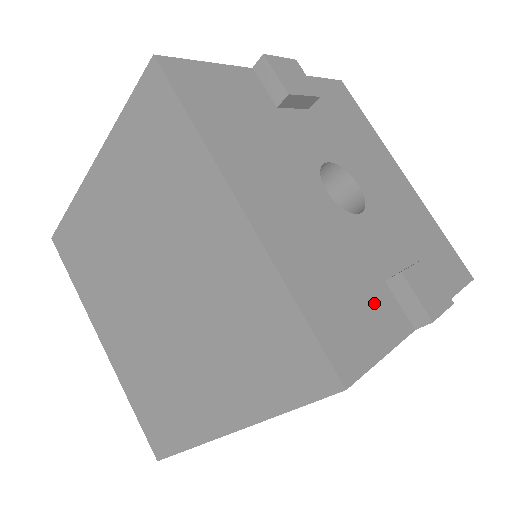
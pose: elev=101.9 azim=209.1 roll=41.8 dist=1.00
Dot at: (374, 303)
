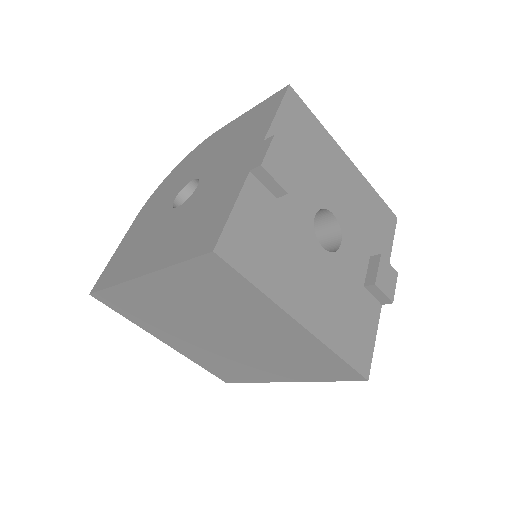
Dot at: (364, 311)
